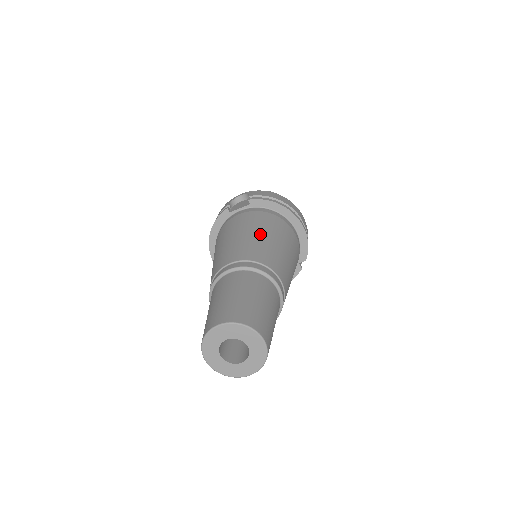
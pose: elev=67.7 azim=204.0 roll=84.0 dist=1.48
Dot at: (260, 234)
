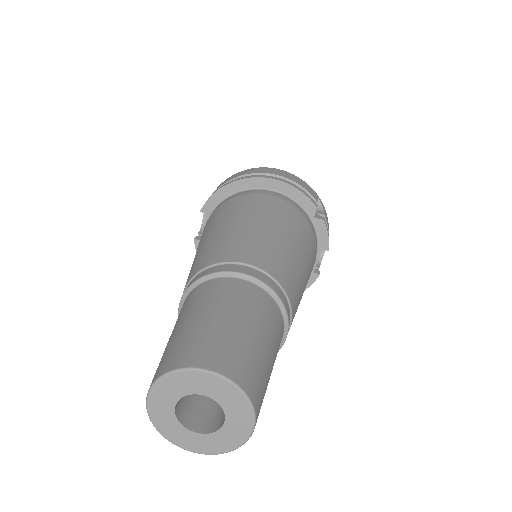
Dot at: (209, 235)
